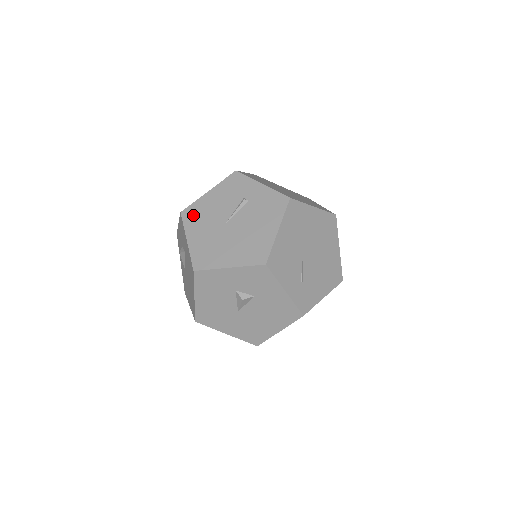
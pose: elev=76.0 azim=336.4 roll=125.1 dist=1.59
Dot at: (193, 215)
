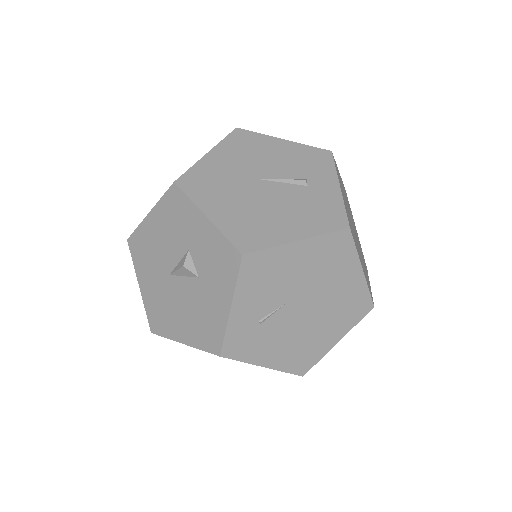
Dot at: (243, 141)
